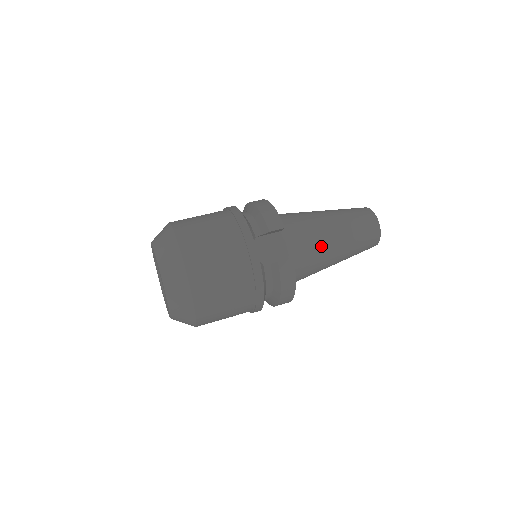
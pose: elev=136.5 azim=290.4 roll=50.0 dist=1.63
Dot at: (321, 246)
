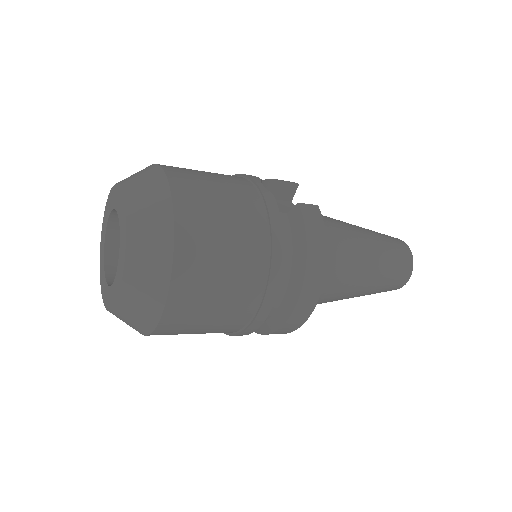
Dot at: (346, 233)
